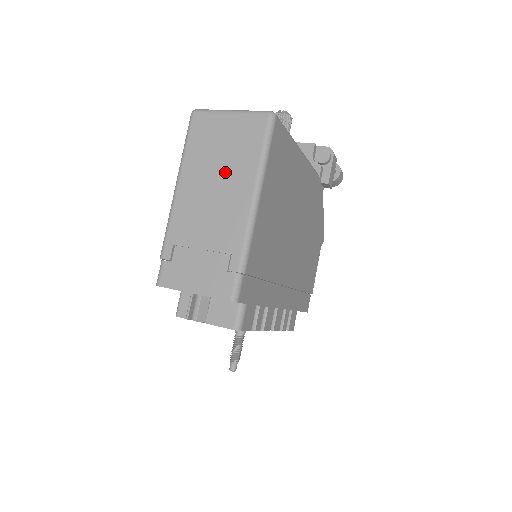
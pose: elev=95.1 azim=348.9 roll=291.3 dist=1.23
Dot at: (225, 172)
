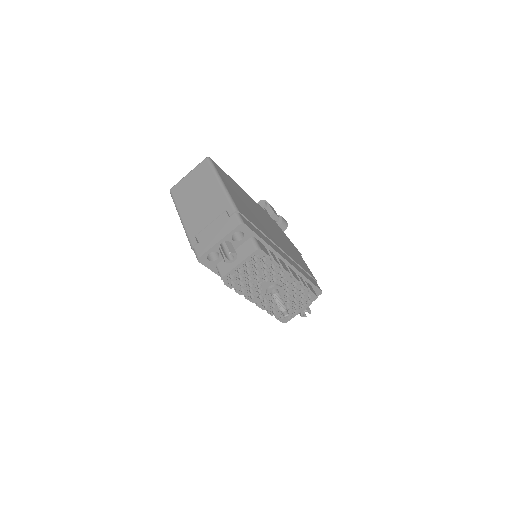
Dot at: (201, 191)
